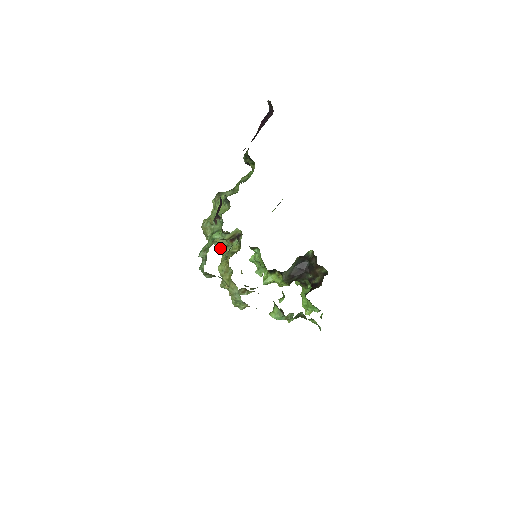
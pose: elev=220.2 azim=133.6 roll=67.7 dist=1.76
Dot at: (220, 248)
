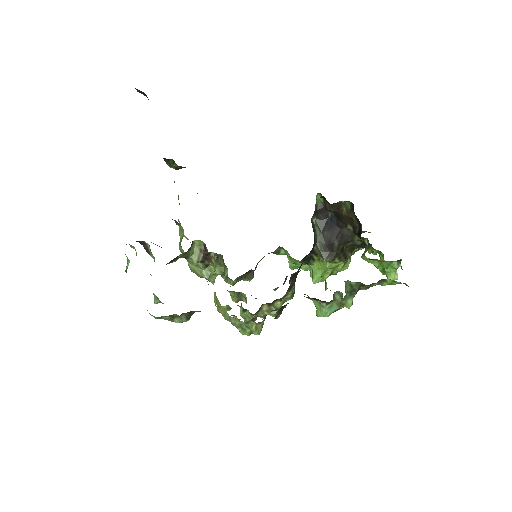
Dot at: occluded
